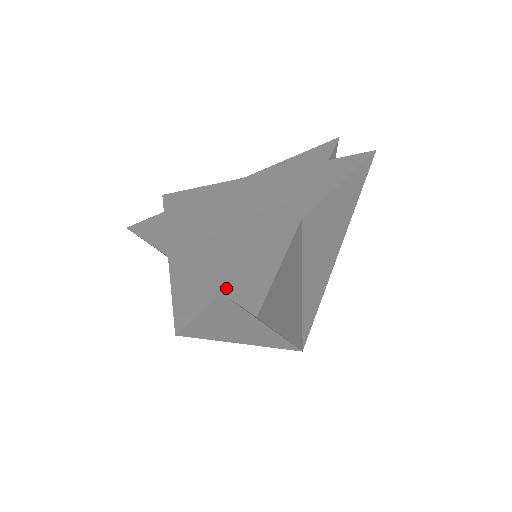
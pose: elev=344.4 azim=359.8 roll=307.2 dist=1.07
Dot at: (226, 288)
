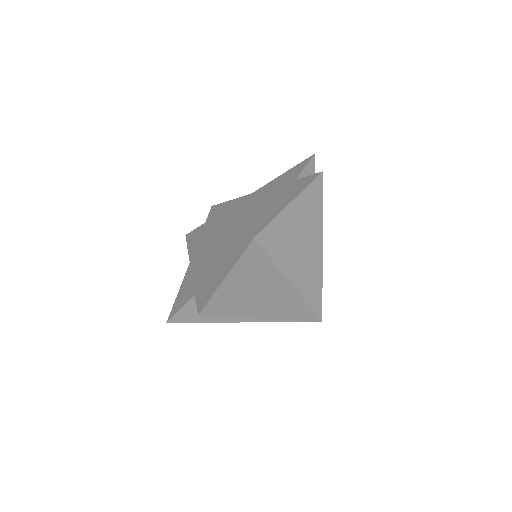
Dot at: (198, 292)
